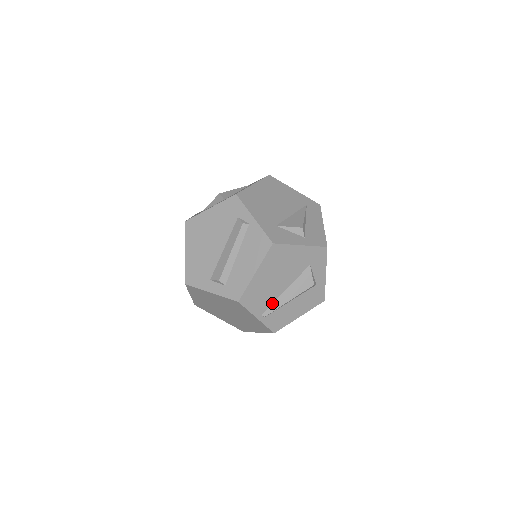
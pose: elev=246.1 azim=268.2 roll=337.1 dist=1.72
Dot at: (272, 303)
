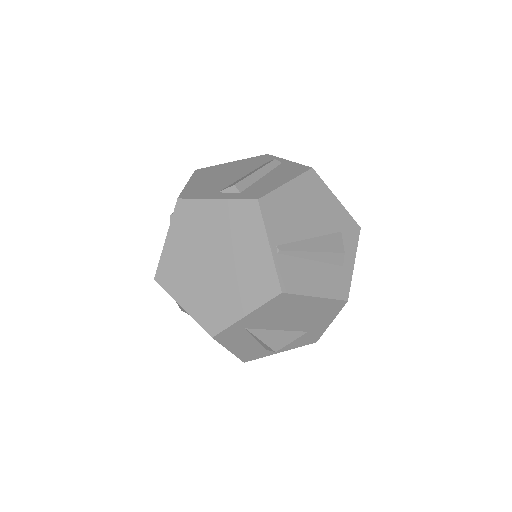
Dot at: (292, 242)
